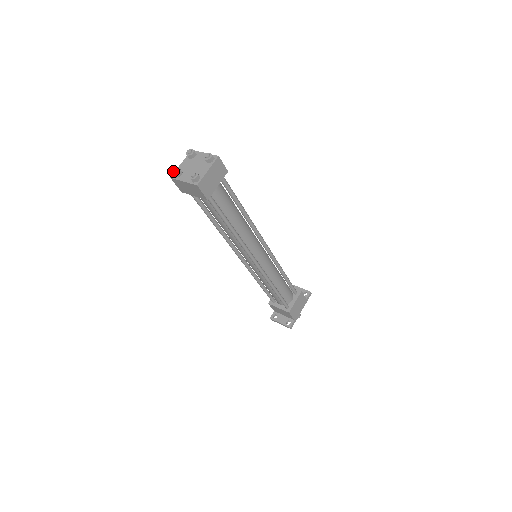
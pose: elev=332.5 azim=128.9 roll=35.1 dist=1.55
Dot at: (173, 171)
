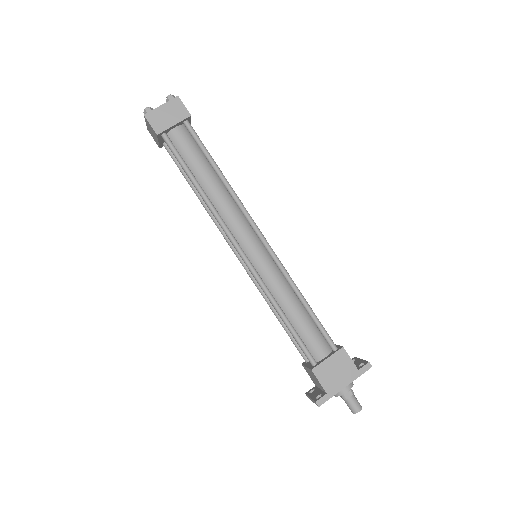
Dot at: occluded
